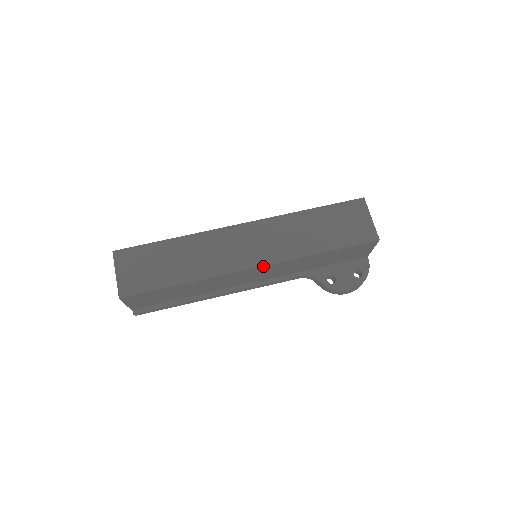
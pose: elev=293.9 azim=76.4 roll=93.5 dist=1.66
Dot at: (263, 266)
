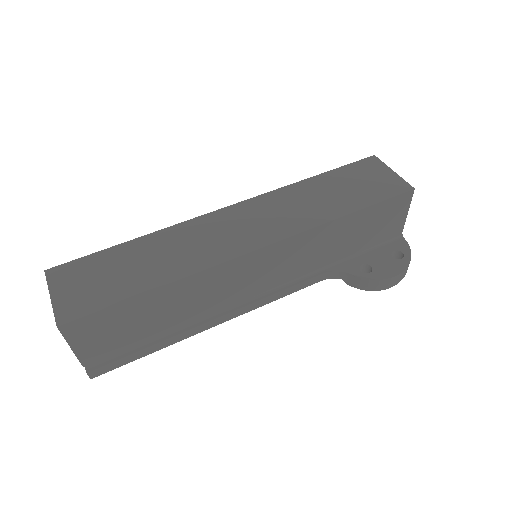
Dot at: (271, 245)
